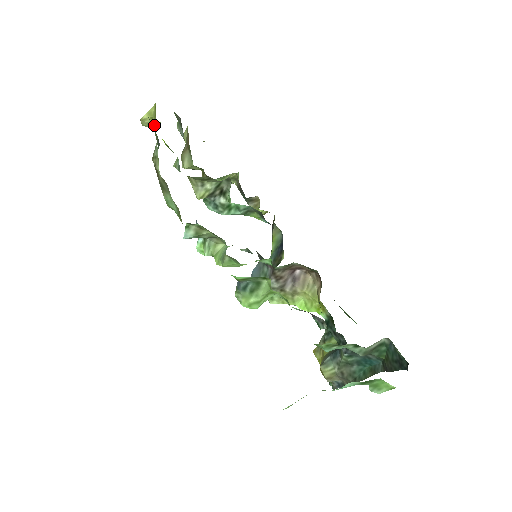
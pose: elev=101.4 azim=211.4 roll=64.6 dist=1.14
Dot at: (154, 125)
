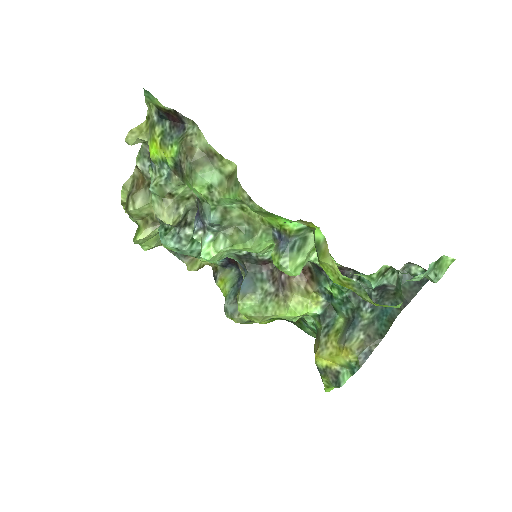
Dot at: (136, 143)
